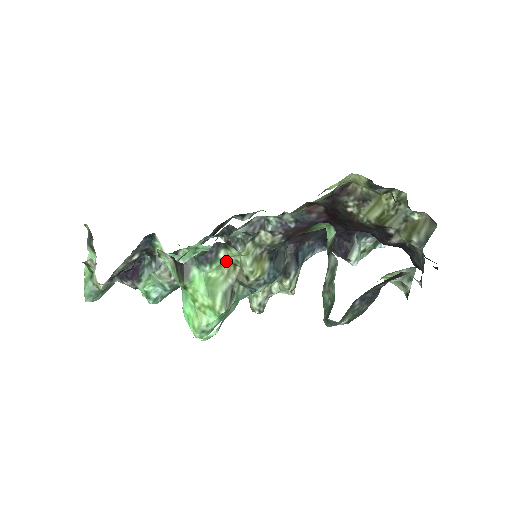
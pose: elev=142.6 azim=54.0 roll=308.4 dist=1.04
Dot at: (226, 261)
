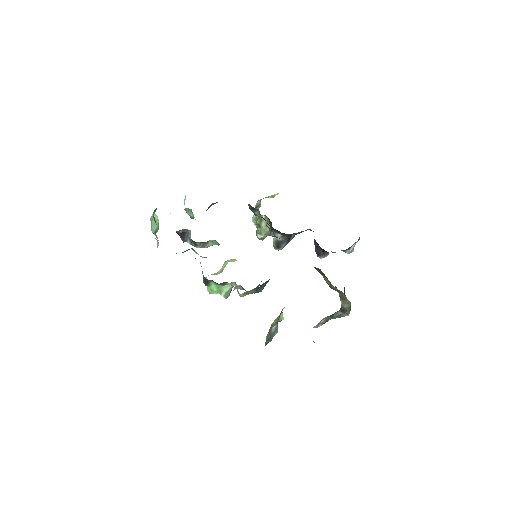
Dot at: occluded
